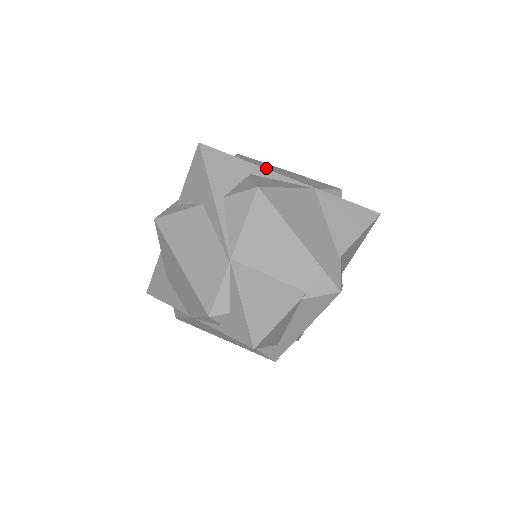
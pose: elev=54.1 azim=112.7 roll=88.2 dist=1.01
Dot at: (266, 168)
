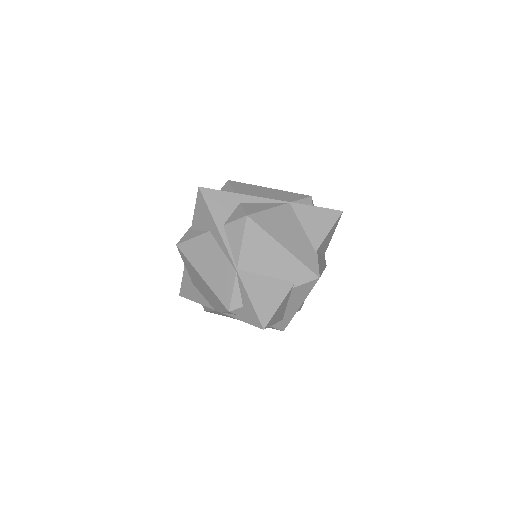
Dot at: (252, 191)
